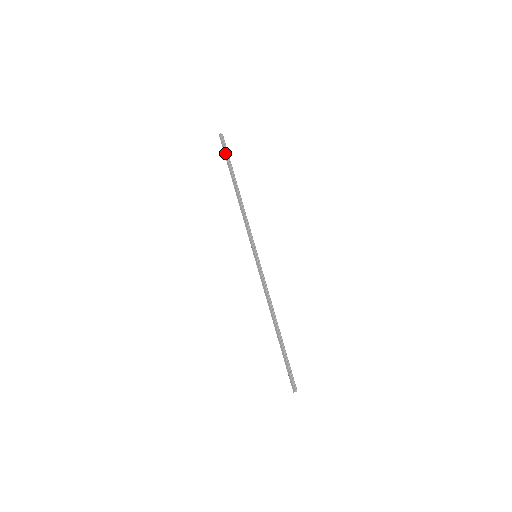
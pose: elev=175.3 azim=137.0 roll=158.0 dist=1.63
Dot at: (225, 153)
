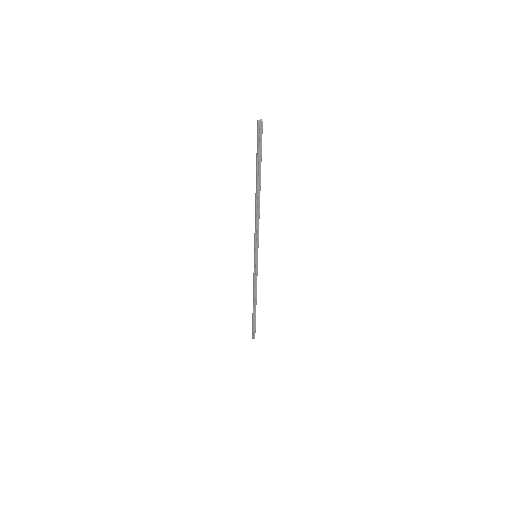
Dot at: (257, 149)
